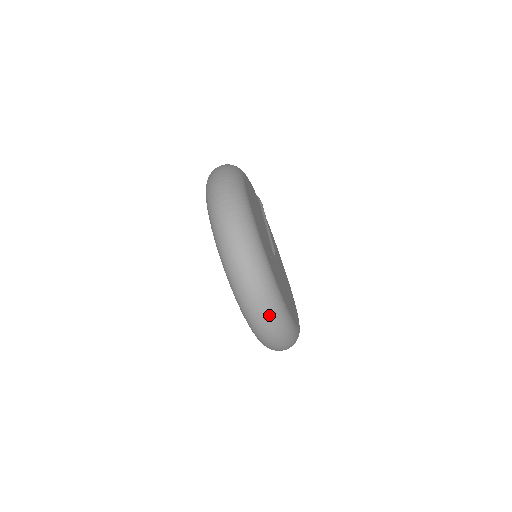
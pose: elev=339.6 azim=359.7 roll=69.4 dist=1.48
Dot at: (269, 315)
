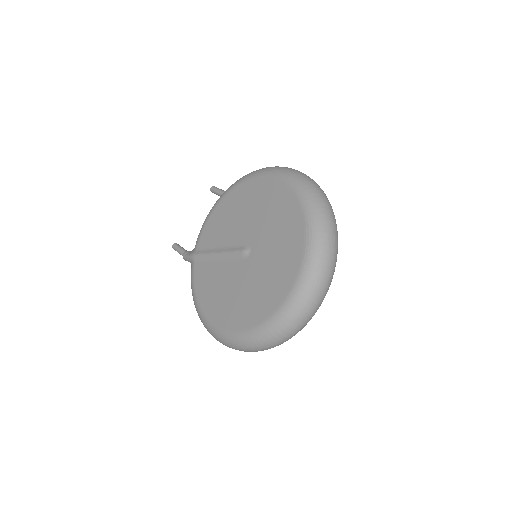
Dot at: (312, 315)
